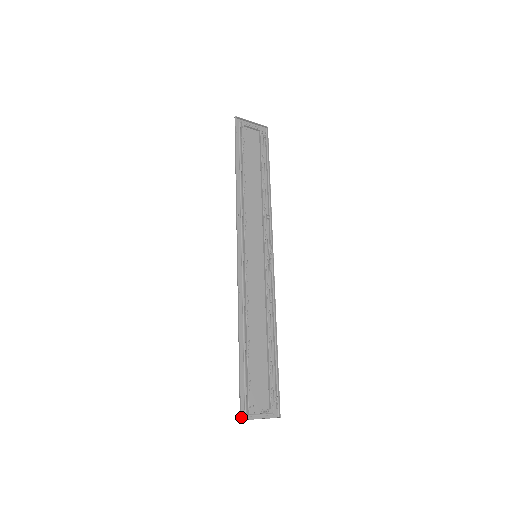
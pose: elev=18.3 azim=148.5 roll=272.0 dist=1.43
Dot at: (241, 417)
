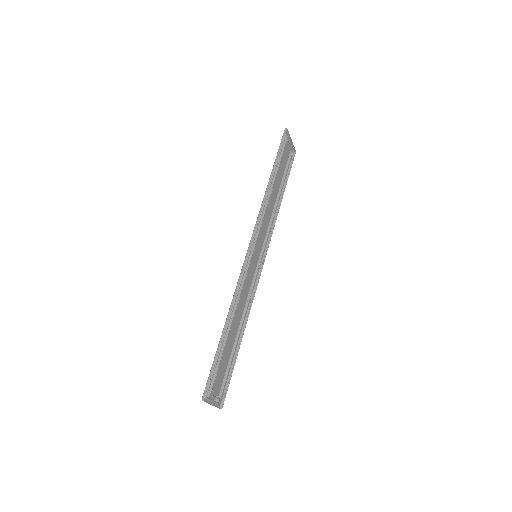
Dot at: (203, 398)
